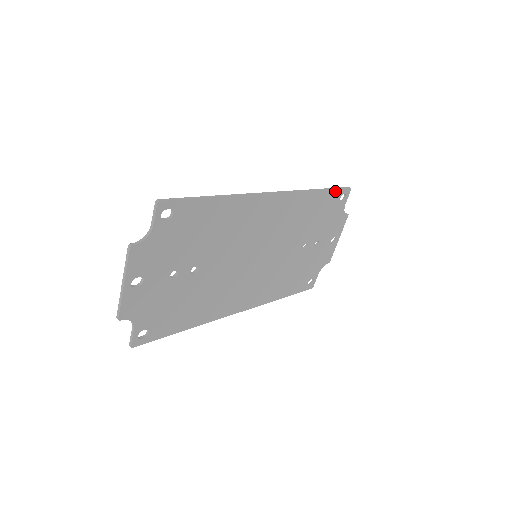
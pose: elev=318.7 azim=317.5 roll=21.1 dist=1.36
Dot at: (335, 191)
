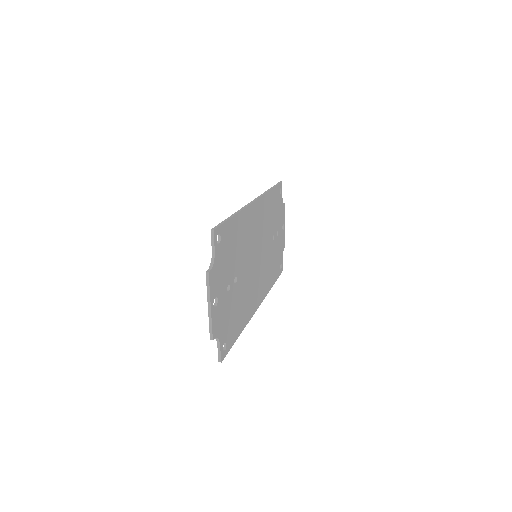
Dot at: (276, 187)
